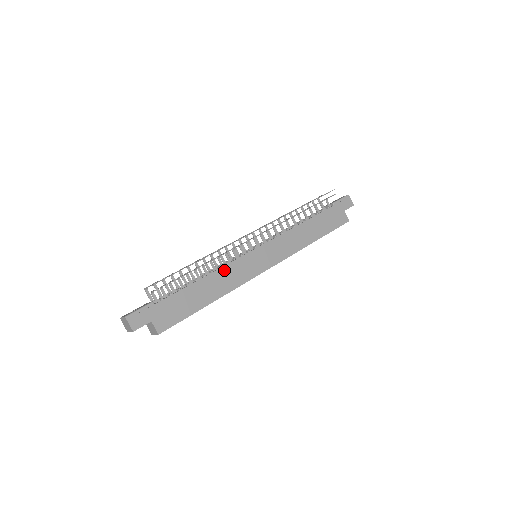
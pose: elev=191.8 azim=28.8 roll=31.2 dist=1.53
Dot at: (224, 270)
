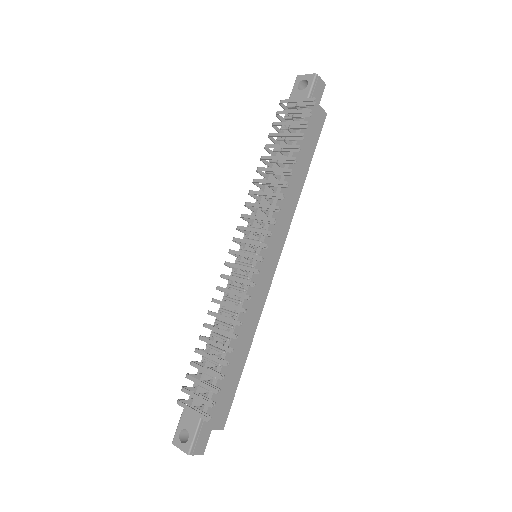
Dot at: (243, 314)
